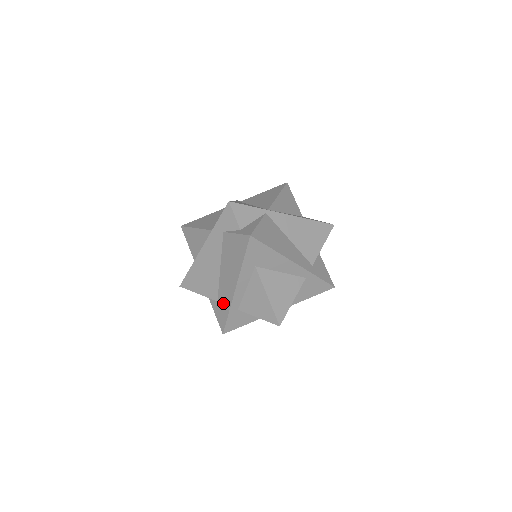
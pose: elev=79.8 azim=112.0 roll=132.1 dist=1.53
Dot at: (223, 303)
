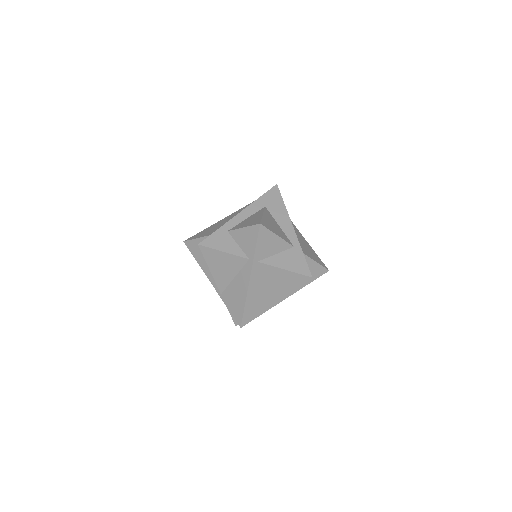
Dot at: occluded
